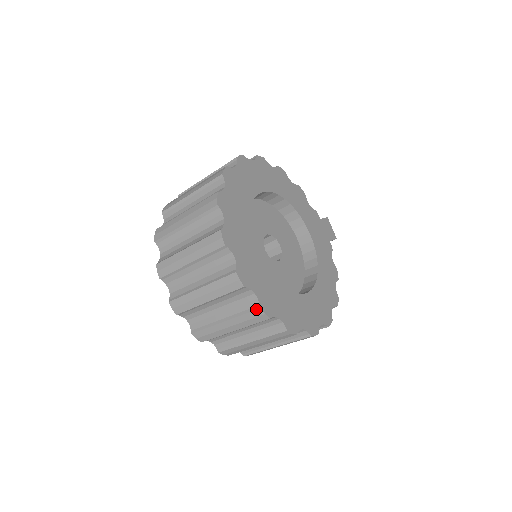
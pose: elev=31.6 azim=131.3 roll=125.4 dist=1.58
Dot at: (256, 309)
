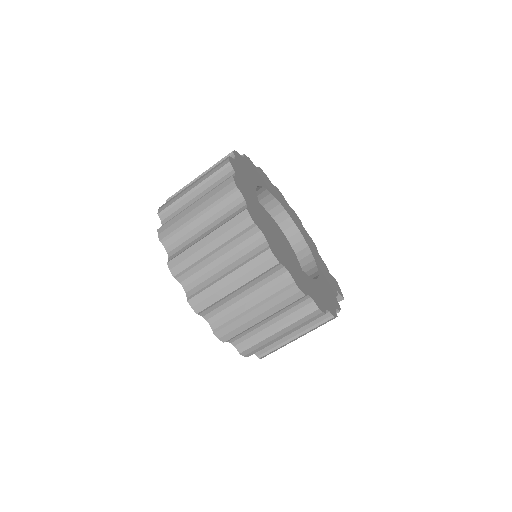
Dot at: (242, 211)
